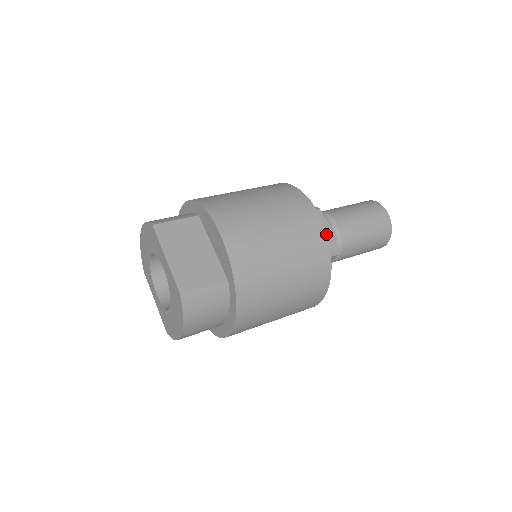
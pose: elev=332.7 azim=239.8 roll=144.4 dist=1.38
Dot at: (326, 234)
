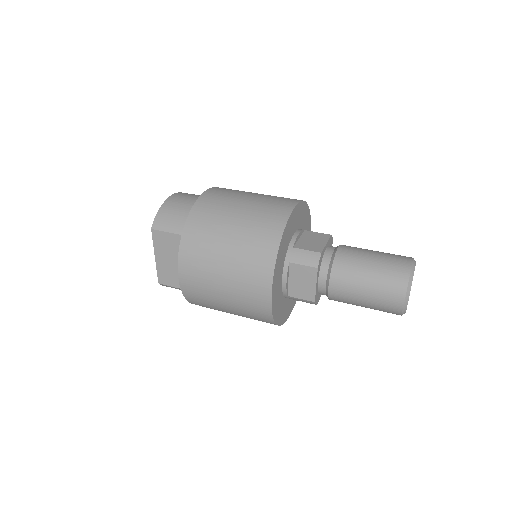
Dot at: (272, 315)
